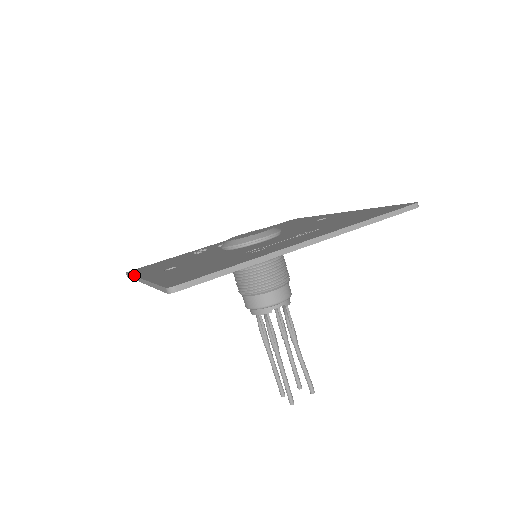
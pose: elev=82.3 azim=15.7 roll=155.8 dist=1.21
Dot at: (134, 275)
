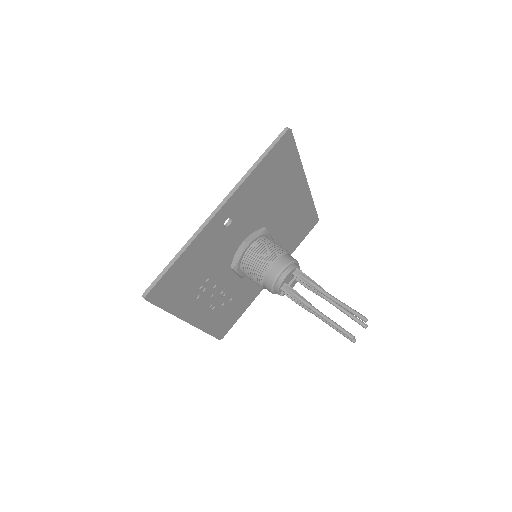
Dot at: (186, 243)
